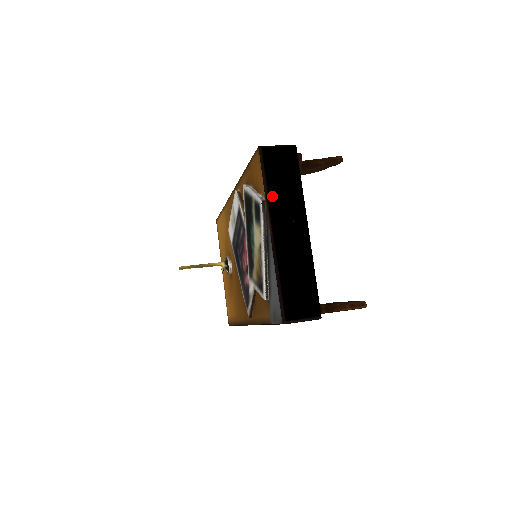
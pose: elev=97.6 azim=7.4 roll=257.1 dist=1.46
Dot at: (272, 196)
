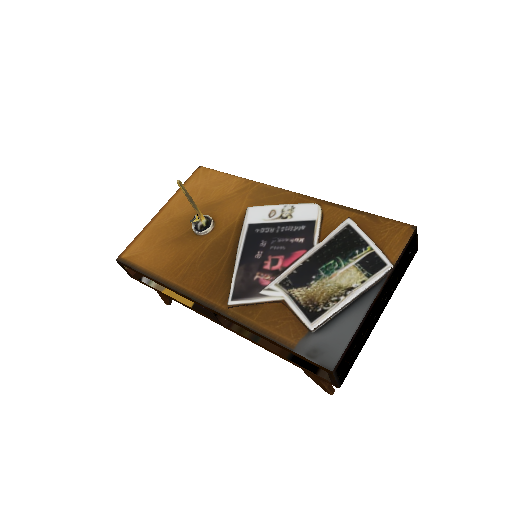
Dot at: (396, 269)
